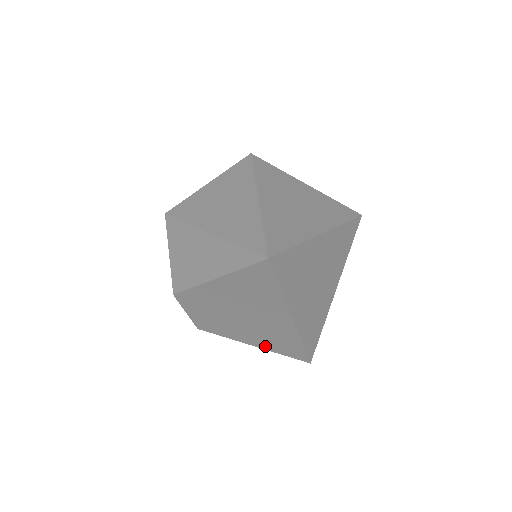
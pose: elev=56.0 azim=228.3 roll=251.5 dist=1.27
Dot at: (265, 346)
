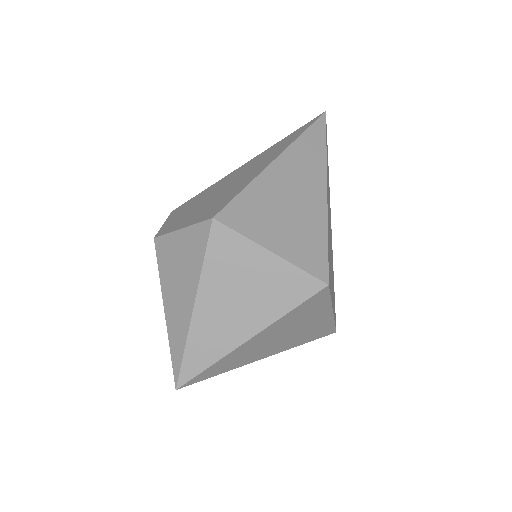
Dot at: occluded
